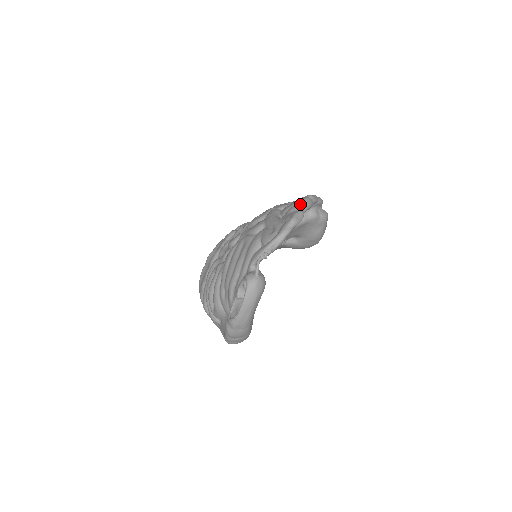
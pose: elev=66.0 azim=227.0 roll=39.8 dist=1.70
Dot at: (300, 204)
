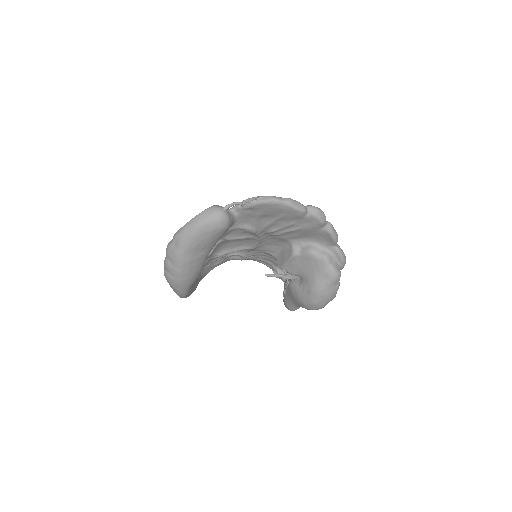
Dot at: (311, 205)
